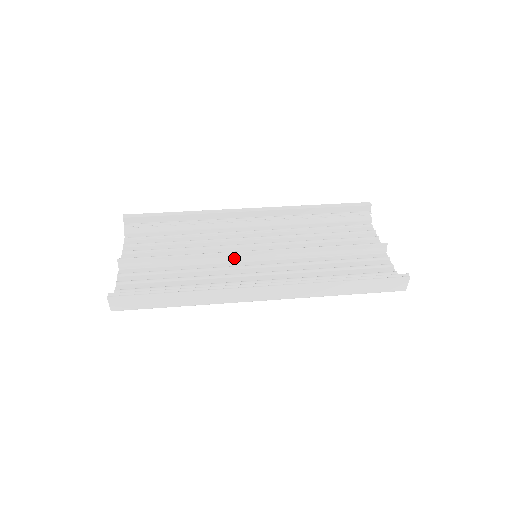
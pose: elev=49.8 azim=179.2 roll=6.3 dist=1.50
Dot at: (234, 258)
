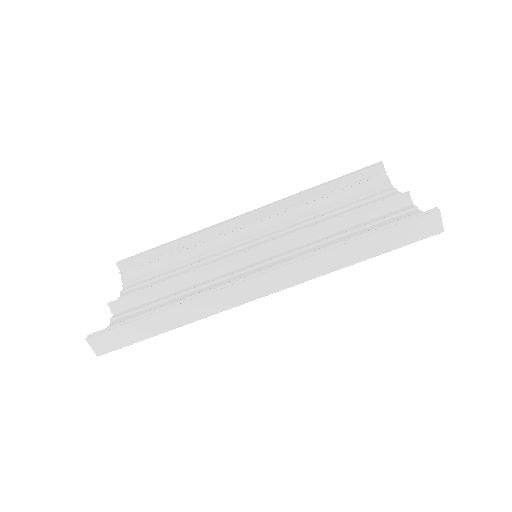
Dot at: (231, 265)
